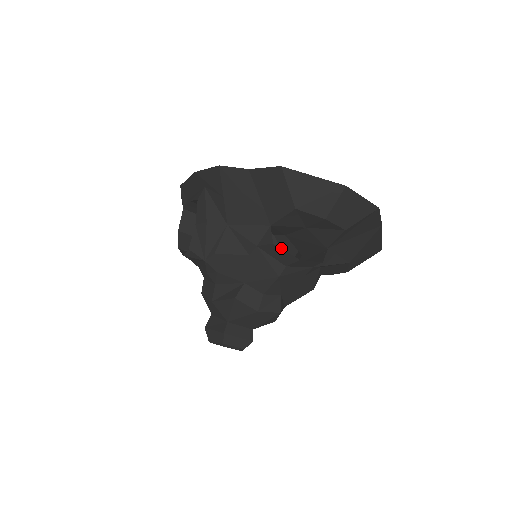
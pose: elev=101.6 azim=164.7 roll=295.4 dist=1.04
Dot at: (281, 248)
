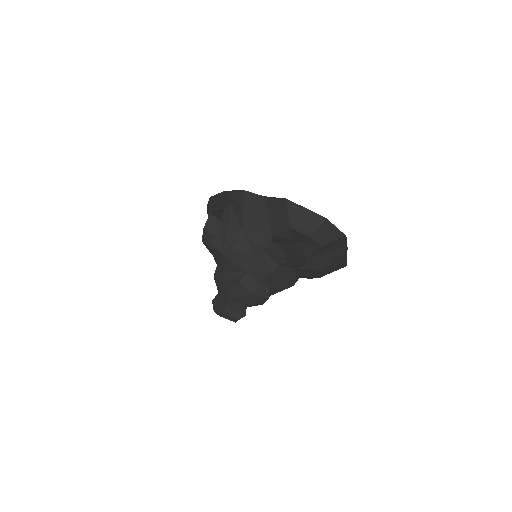
Dot at: occluded
